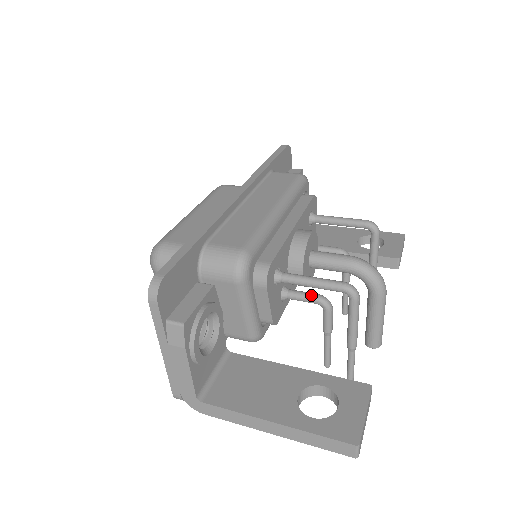
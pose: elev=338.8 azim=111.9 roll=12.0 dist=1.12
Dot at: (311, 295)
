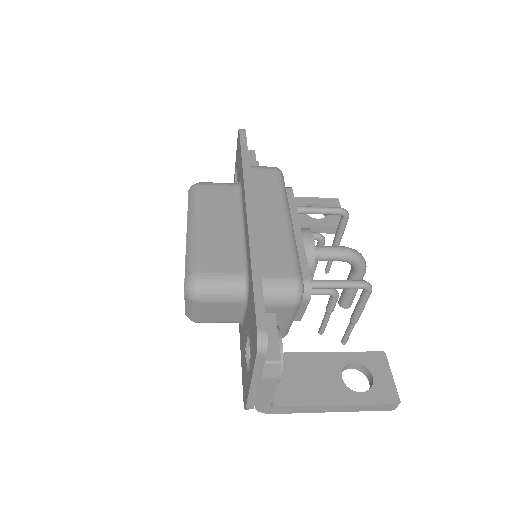
Dot at: (324, 289)
